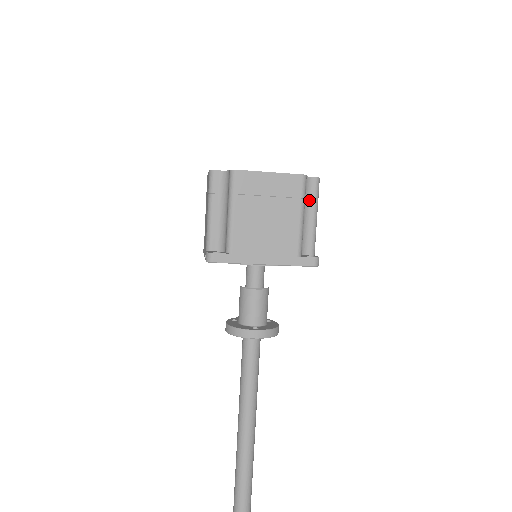
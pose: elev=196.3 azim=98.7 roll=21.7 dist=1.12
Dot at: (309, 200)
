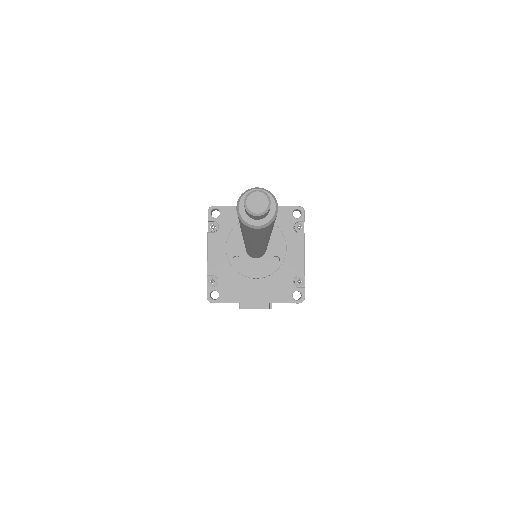
Dot at: occluded
